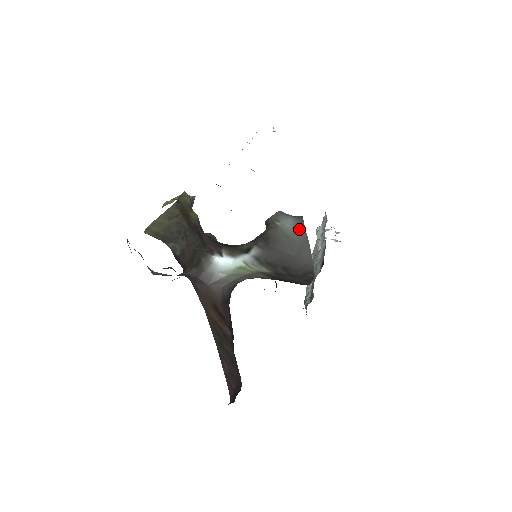
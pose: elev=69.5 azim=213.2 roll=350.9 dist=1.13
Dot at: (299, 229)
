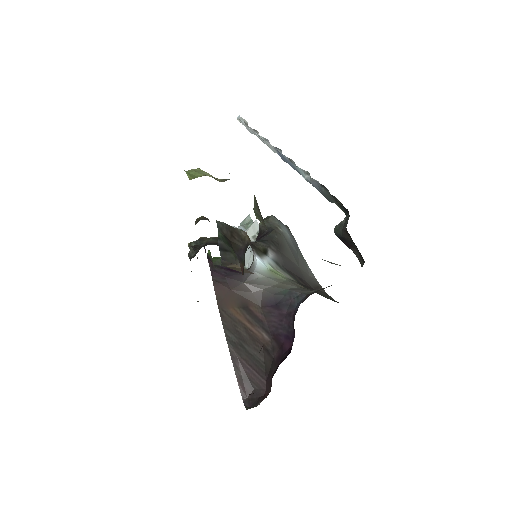
Dot at: (294, 239)
